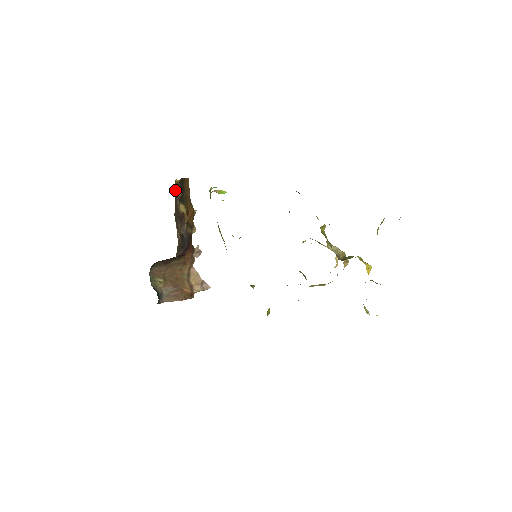
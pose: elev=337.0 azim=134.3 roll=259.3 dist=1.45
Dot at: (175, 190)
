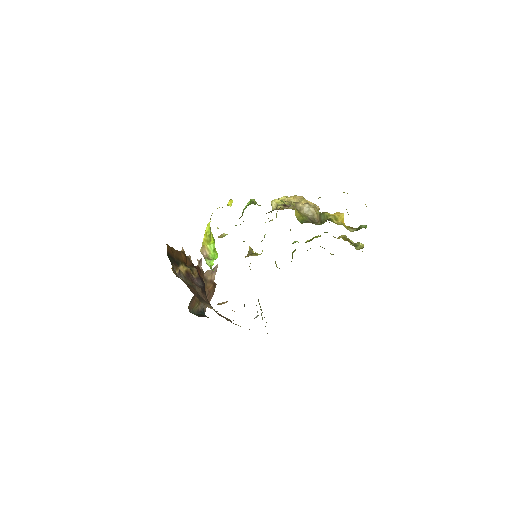
Dot at: (176, 274)
